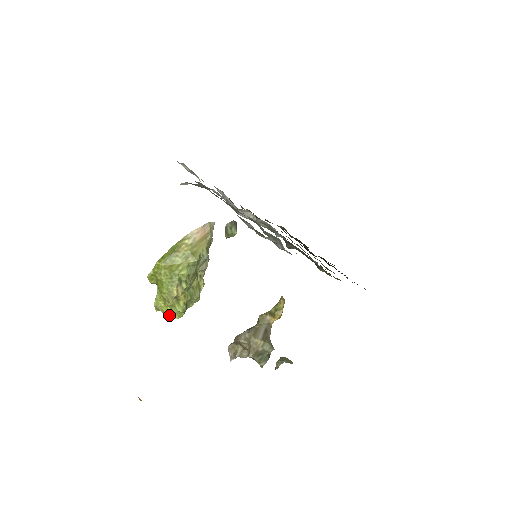
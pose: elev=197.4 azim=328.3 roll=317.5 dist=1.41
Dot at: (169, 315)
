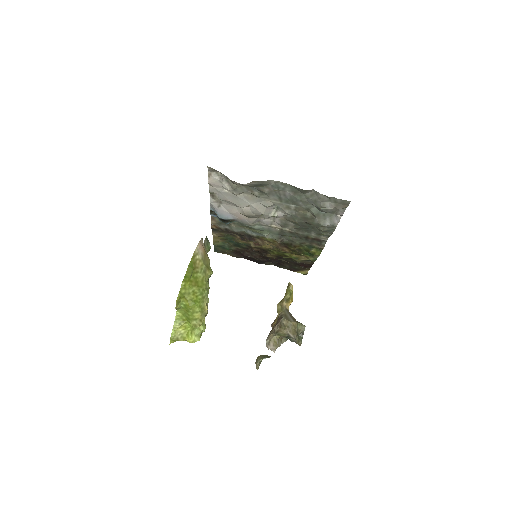
Dot at: (190, 340)
